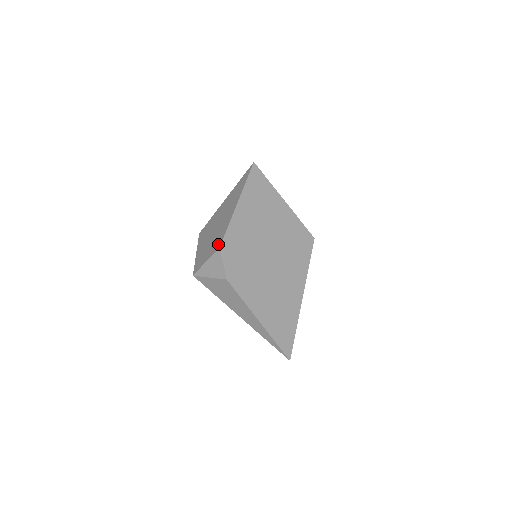
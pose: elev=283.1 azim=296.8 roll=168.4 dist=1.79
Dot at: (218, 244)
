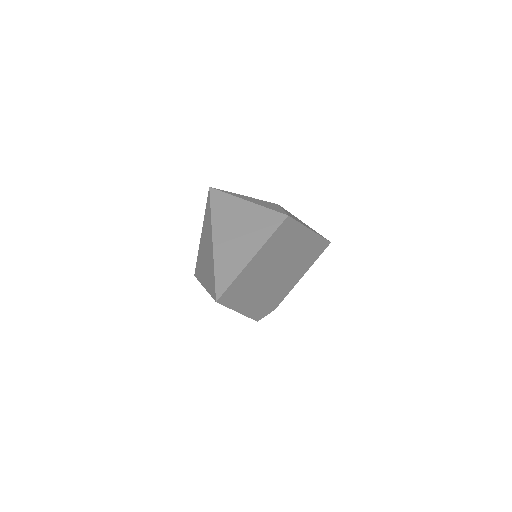
Dot at: occluded
